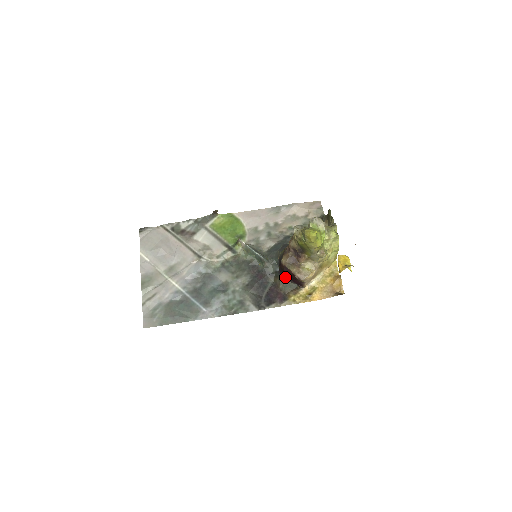
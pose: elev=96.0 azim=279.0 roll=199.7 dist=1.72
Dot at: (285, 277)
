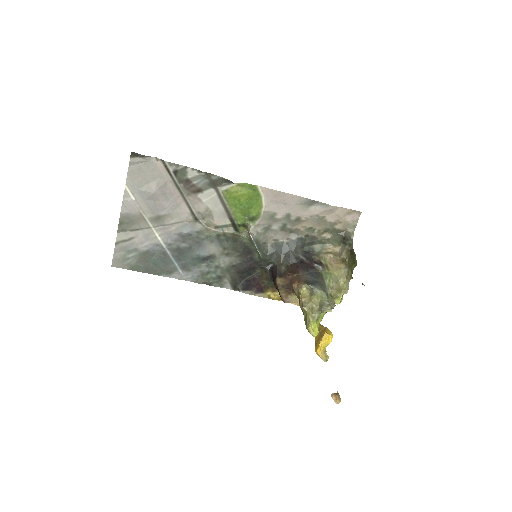
Dot at: occluded
